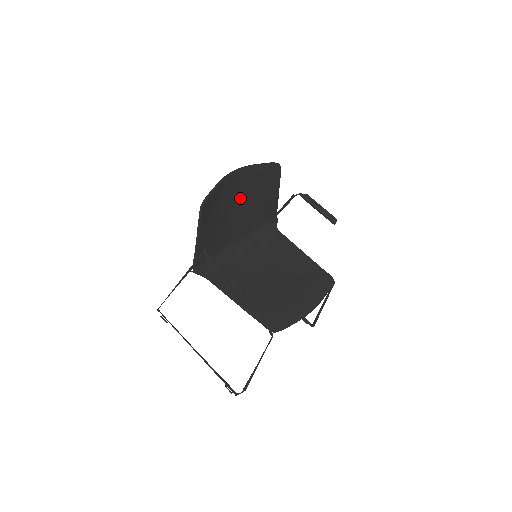
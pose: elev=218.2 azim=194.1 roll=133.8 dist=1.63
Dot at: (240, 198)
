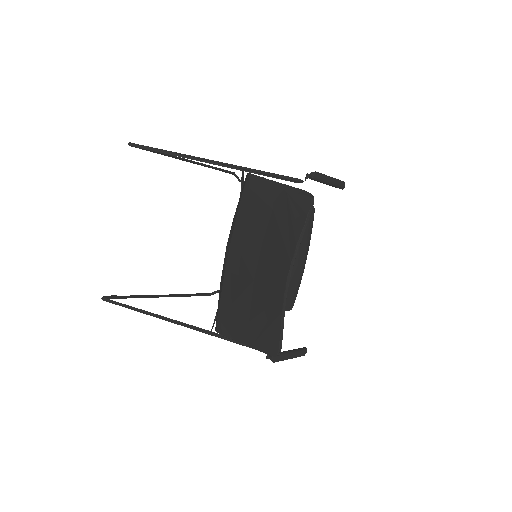
Dot at: (266, 260)
